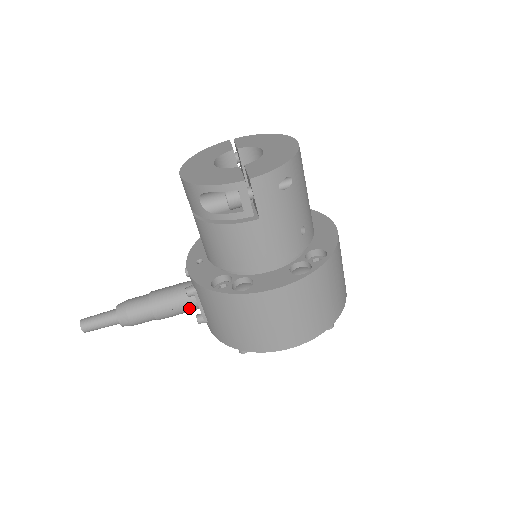
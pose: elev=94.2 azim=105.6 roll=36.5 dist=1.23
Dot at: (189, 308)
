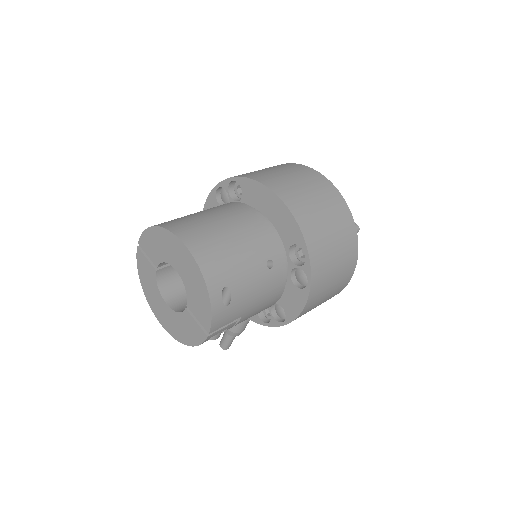
Dot at: occluded
